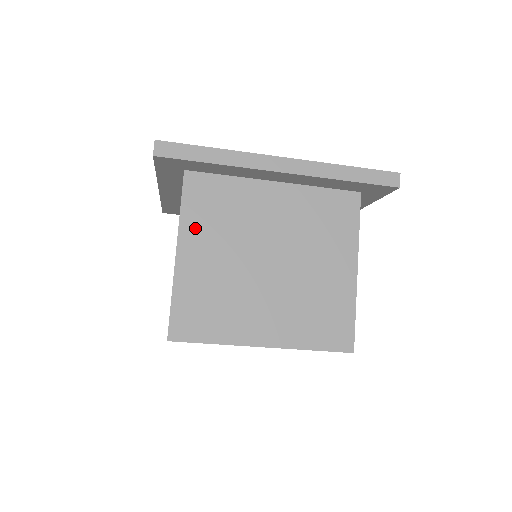
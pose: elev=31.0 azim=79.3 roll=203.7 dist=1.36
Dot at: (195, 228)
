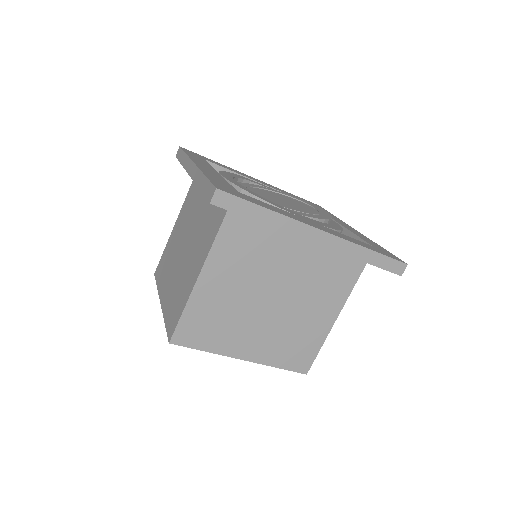
Dot at: (222, 260)
